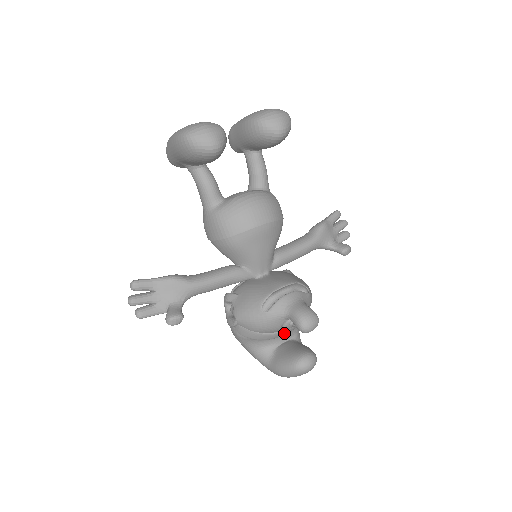
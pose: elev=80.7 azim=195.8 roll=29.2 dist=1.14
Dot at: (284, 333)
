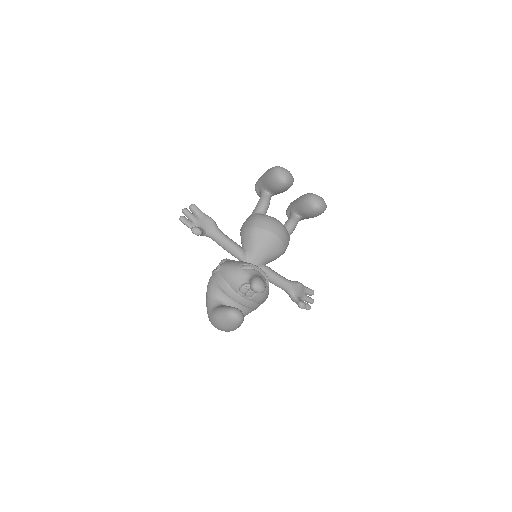
Dot at: (237, 297)
